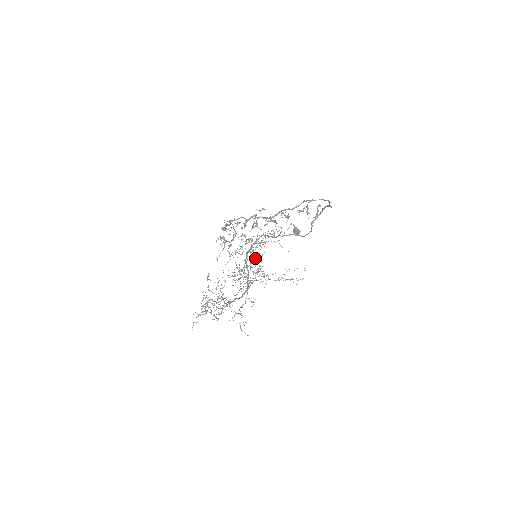
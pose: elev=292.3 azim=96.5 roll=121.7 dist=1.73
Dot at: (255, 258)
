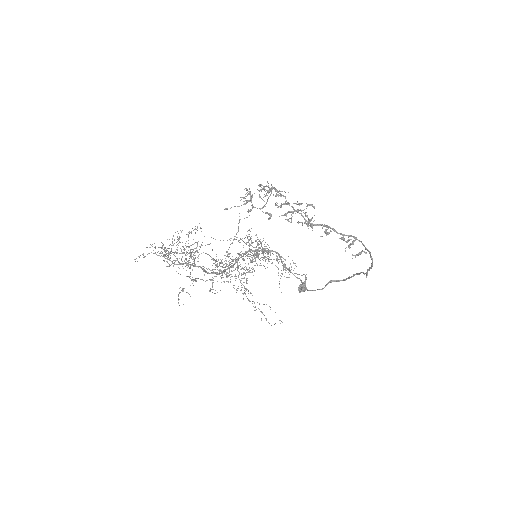
Dot at: (255, 253)
